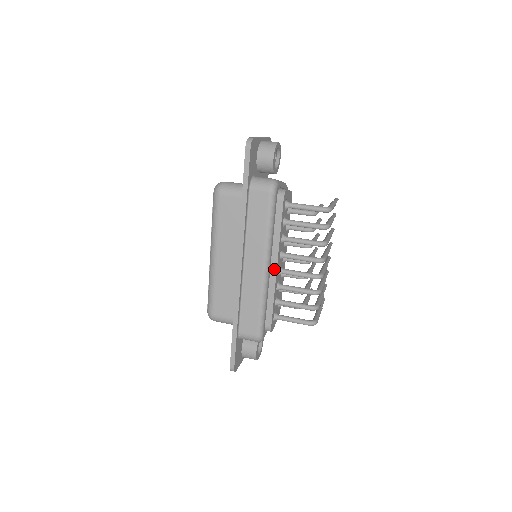
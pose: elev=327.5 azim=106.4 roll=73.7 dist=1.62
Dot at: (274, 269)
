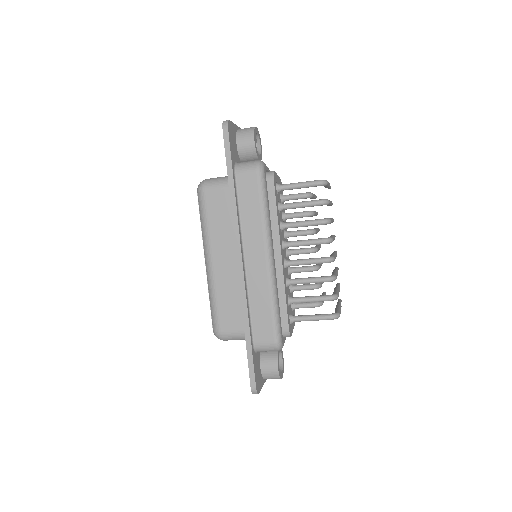
Dot at: (279, 260)
